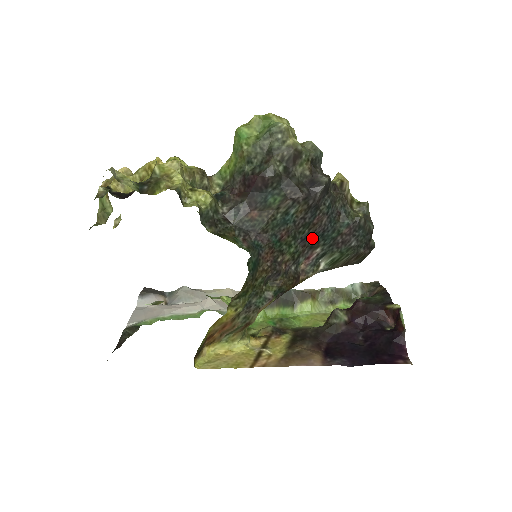
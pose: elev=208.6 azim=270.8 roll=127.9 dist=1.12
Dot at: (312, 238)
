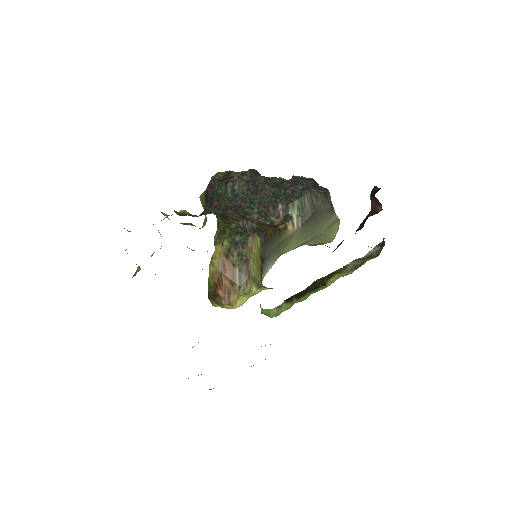
Dot at: (267, 200)
